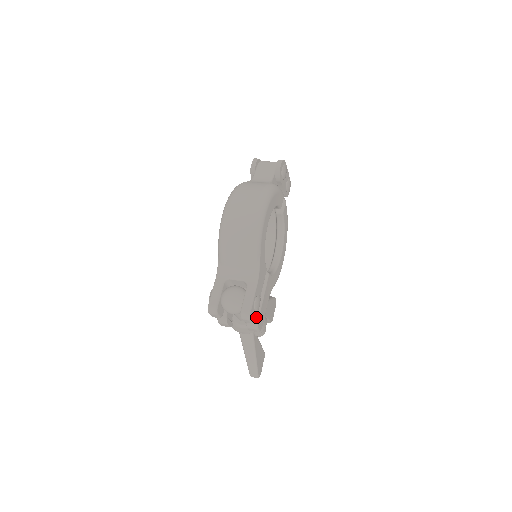
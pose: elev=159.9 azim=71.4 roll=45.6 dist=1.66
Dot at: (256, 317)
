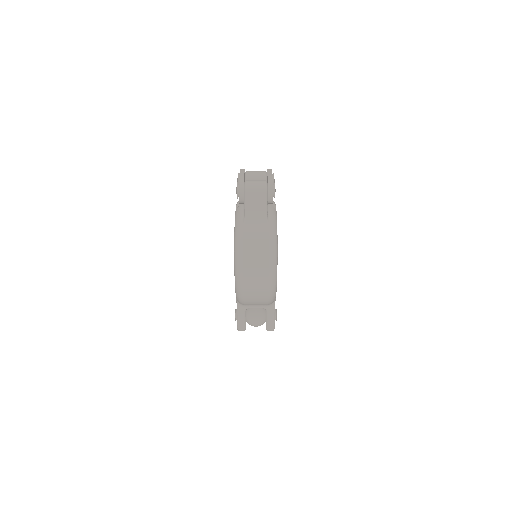
Dot at: occluded
